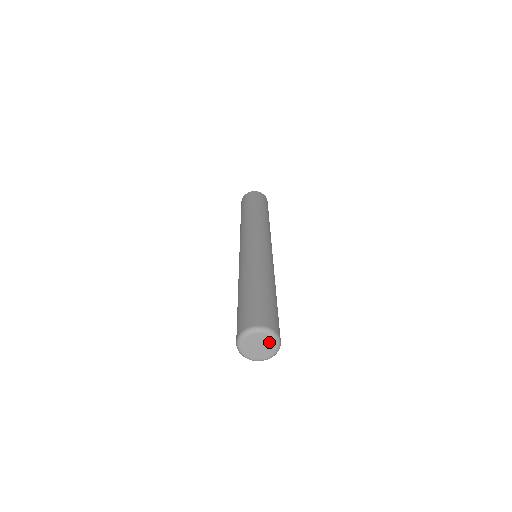
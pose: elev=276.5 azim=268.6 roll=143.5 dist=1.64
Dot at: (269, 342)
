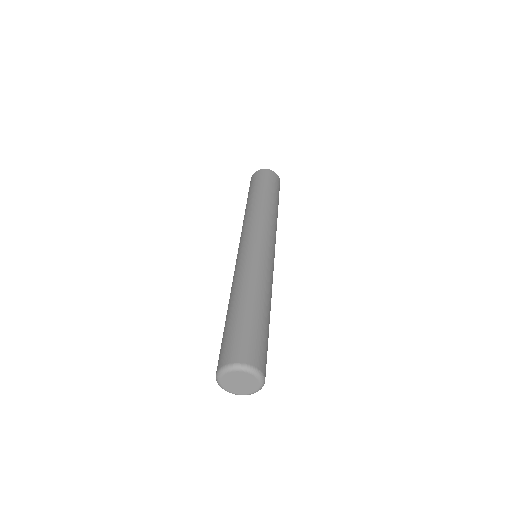
Dot at: (243, 375)
